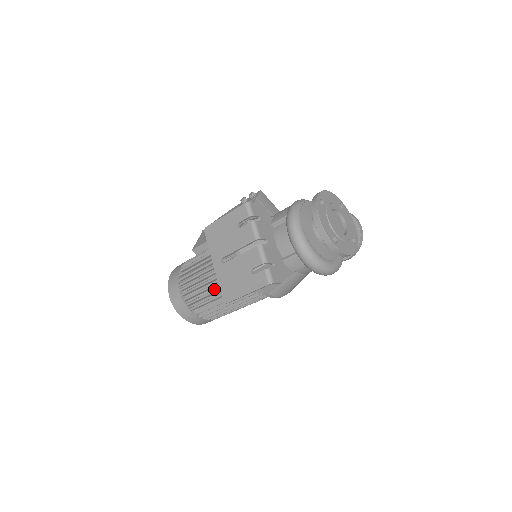
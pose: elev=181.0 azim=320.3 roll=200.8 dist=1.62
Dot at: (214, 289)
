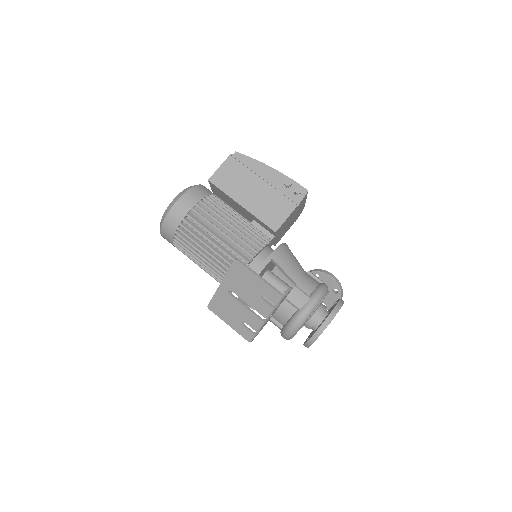
Dot at: occluded
